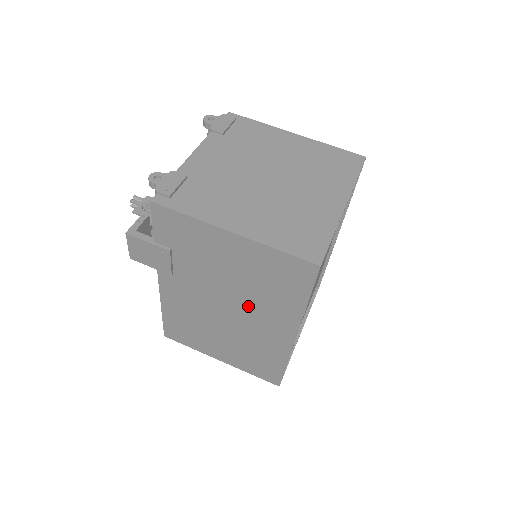
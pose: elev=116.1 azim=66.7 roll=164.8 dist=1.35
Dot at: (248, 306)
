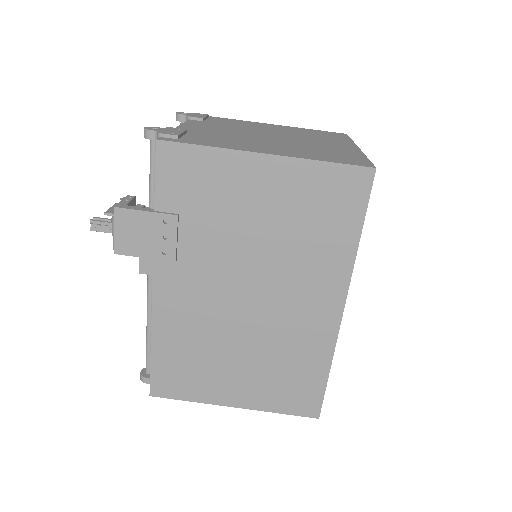
Dot at: (281, 277)
